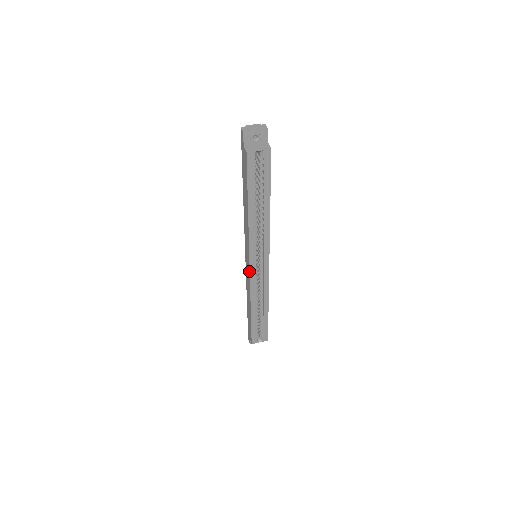
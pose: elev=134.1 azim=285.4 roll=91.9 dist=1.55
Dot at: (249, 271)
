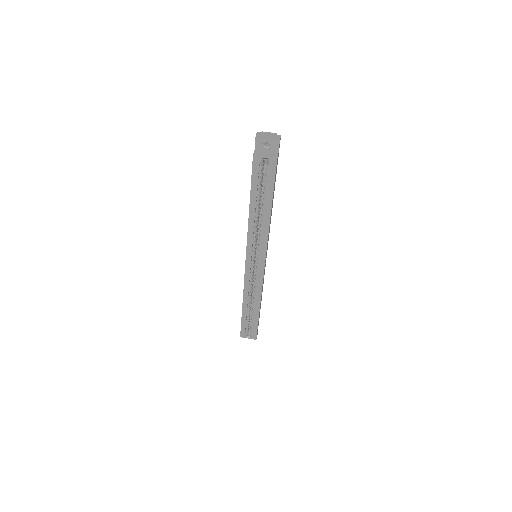
Dot at: (245, 267)
